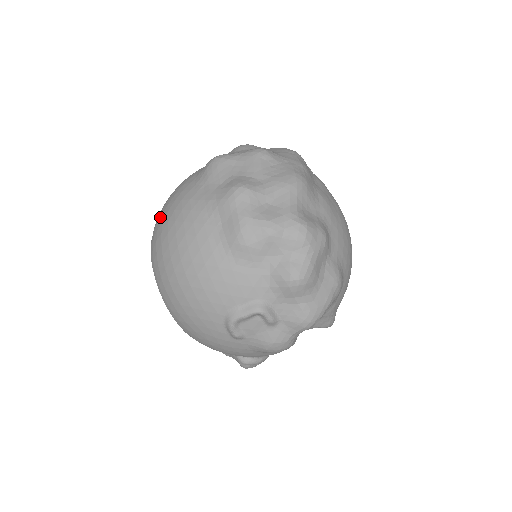
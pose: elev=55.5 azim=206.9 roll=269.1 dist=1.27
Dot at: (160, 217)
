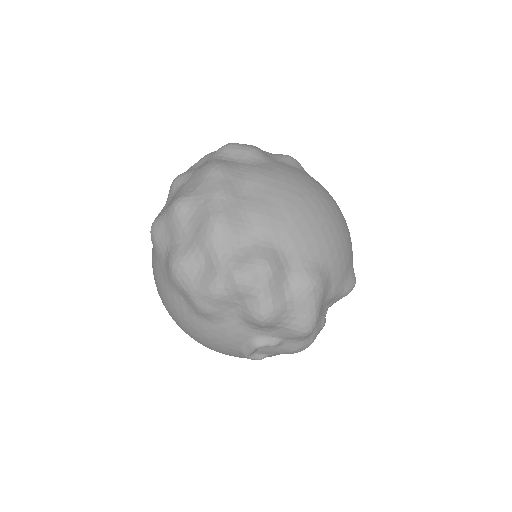
Dot at: occluded
